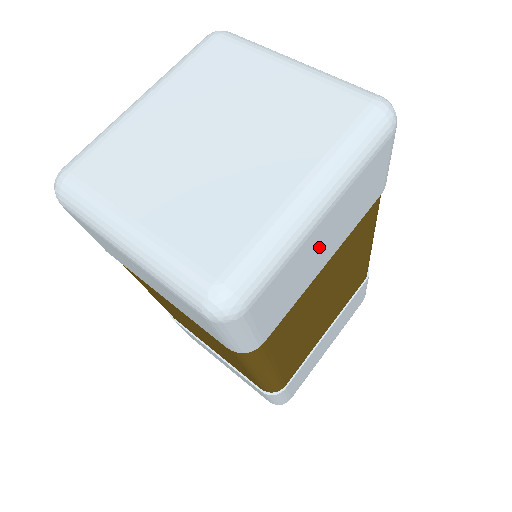
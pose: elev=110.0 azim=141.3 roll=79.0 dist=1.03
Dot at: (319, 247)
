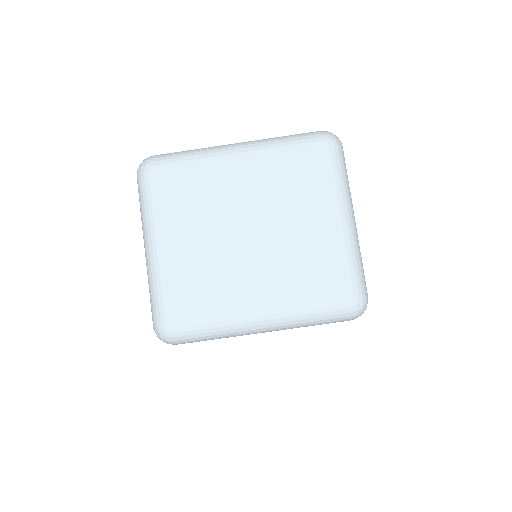
Dot at: occluded
